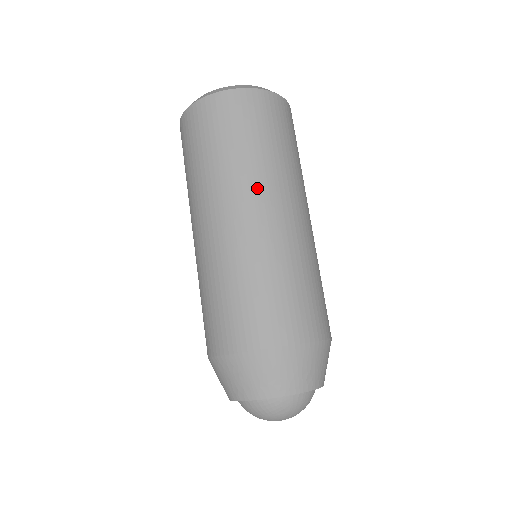
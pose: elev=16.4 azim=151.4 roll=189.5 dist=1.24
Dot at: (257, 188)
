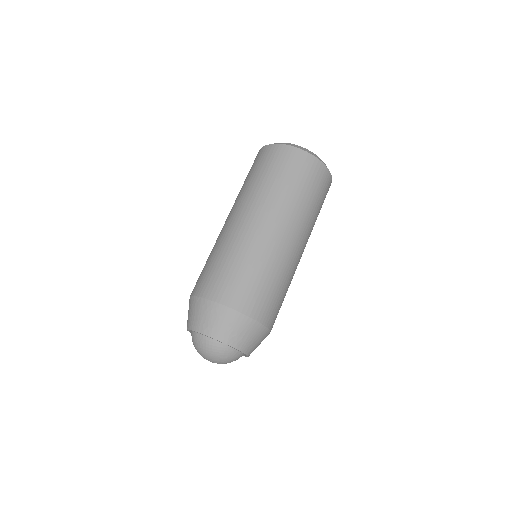
Dot at: (294, 222)
